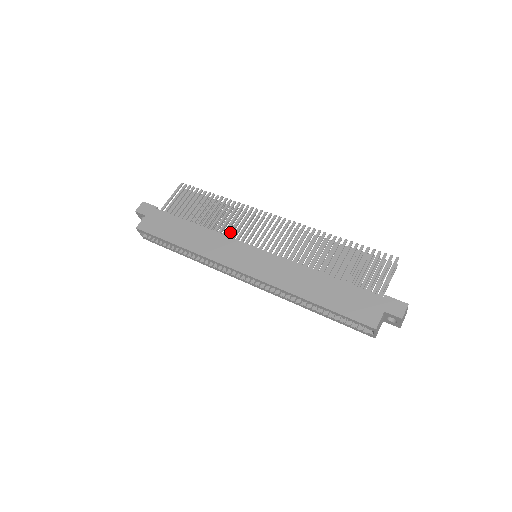
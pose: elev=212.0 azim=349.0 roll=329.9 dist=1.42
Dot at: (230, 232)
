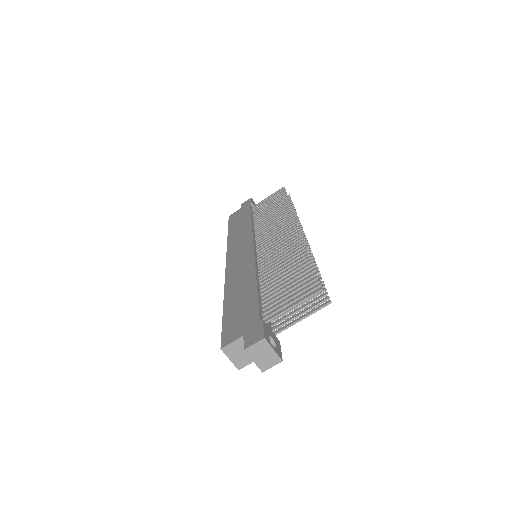
Dot at: (261, 230)
